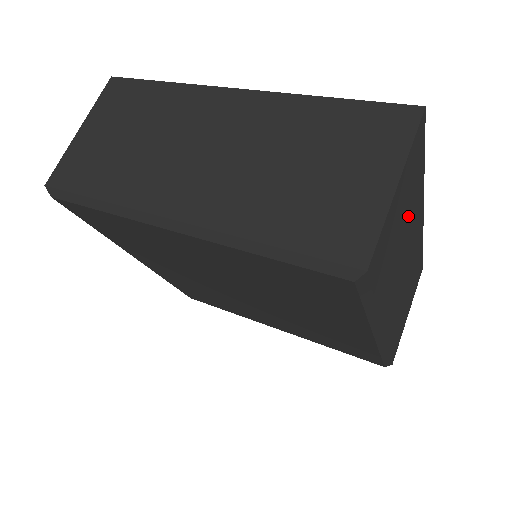
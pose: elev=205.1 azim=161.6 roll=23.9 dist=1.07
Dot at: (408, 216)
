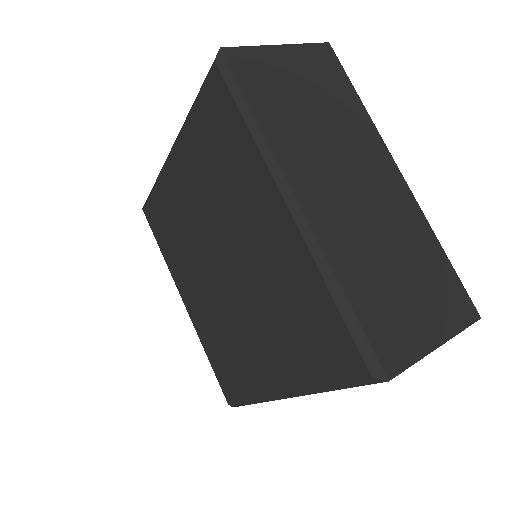
Dot at: occluded
